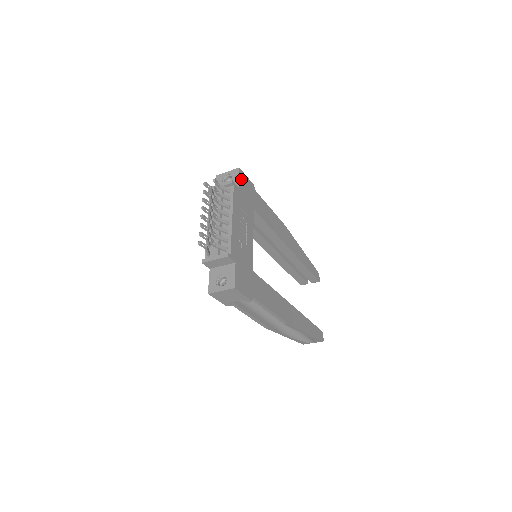
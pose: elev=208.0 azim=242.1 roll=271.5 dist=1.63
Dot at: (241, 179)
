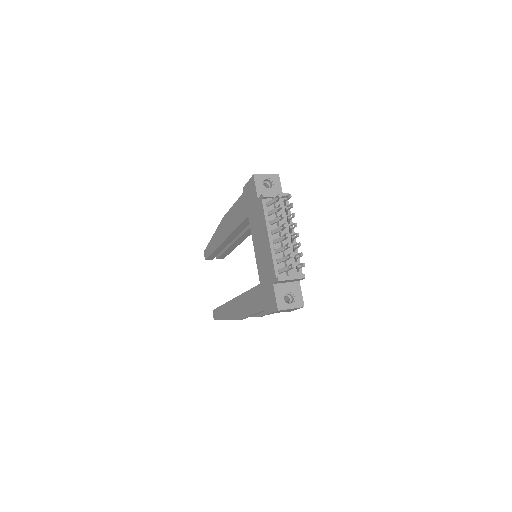
Dot at: (279, 186)
